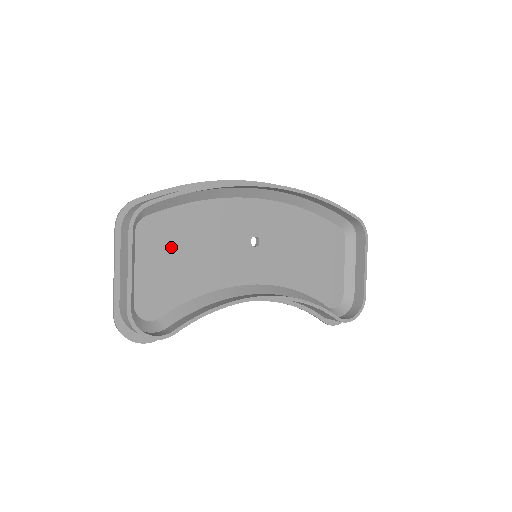
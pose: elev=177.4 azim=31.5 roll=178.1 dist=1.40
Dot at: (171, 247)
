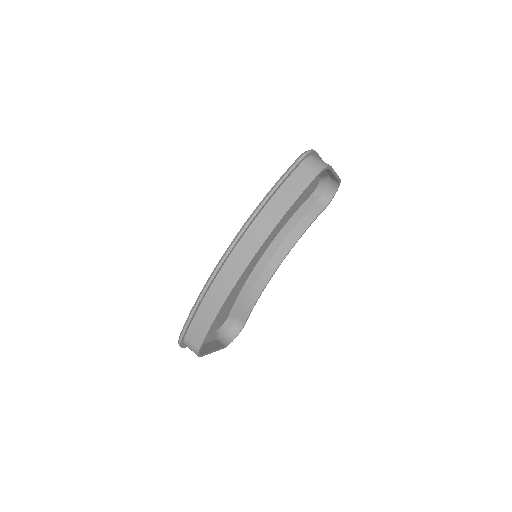
Dot at: occluded
